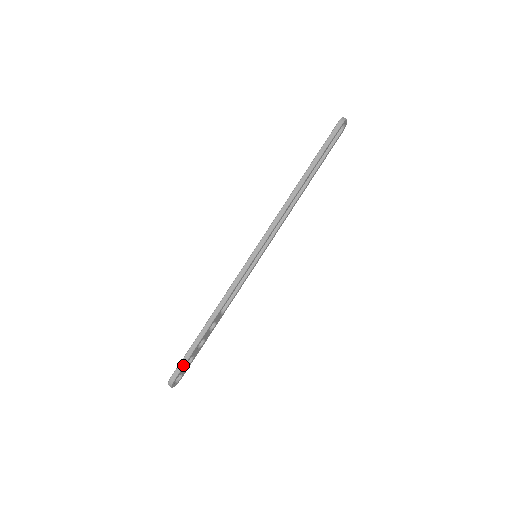
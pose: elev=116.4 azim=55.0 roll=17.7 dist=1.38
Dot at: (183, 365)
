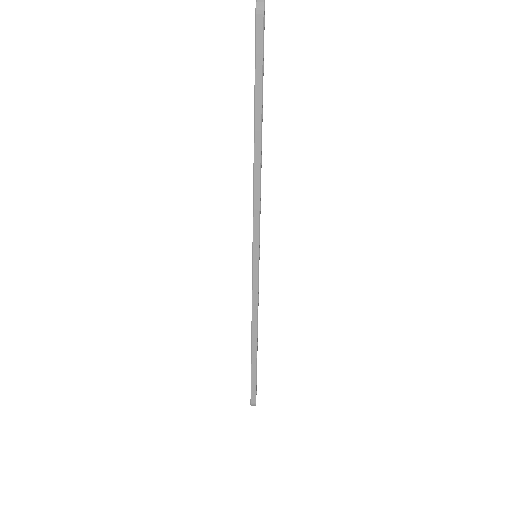
Dot at: (255, 390)
